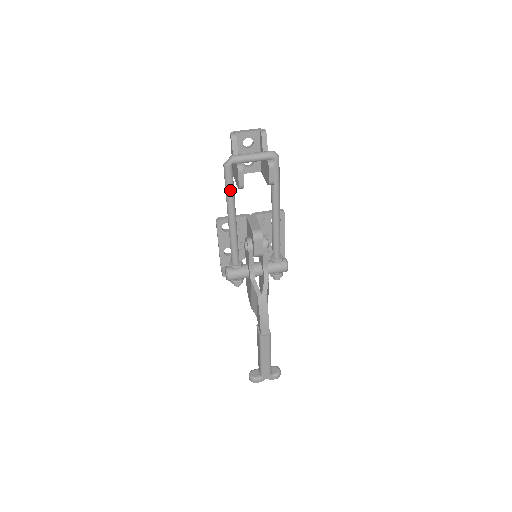
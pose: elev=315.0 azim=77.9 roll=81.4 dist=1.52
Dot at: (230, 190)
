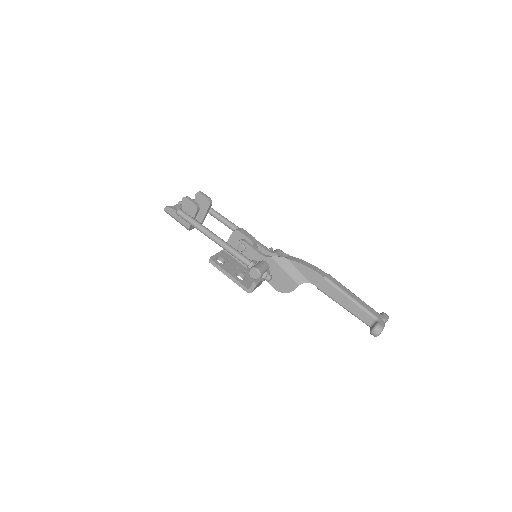
Dot at: (195, 220)
